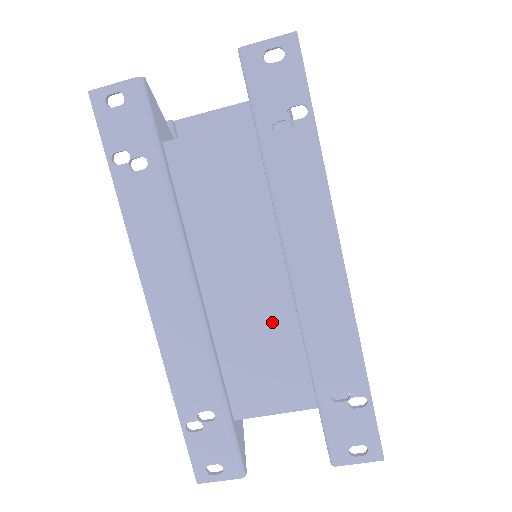
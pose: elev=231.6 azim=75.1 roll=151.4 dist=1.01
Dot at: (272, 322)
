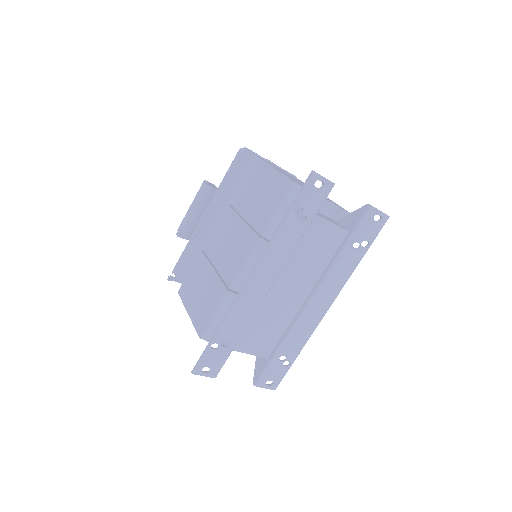
Dot at: (283, 315)
